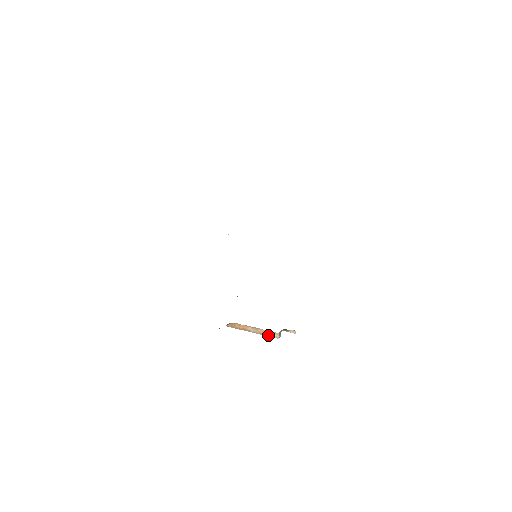
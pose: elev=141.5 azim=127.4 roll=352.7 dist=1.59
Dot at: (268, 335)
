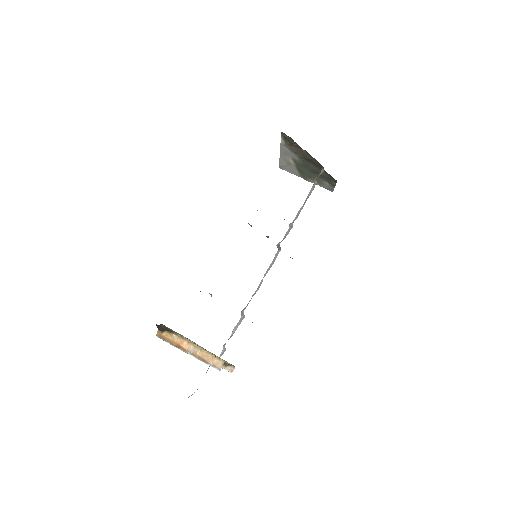
Dot at: (209, 362)
